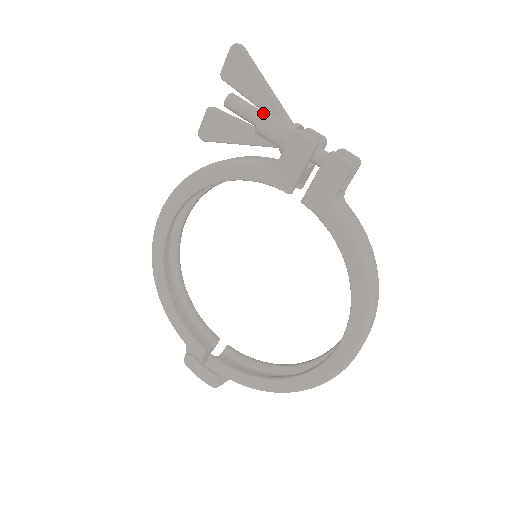
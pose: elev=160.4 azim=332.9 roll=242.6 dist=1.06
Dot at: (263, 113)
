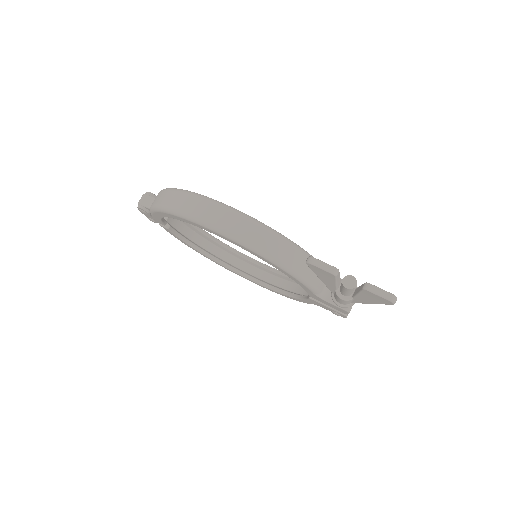
Dot at: (351, 300)
